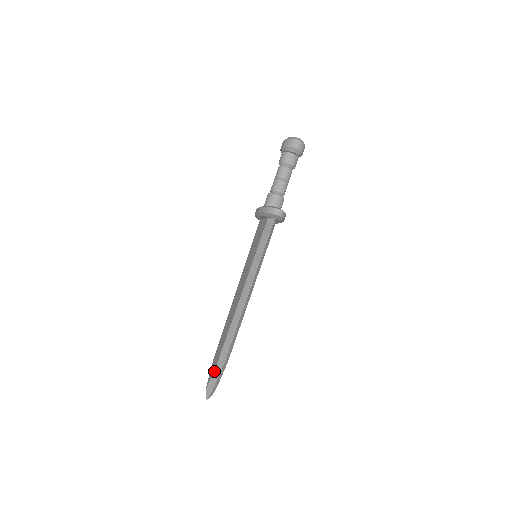
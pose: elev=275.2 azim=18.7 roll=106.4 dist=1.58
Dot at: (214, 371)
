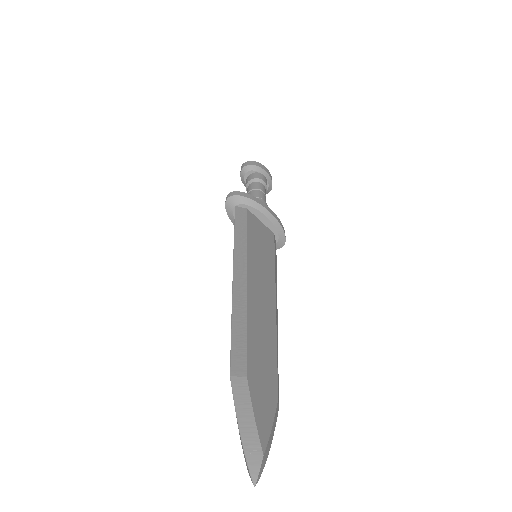
Dot at: occluded
